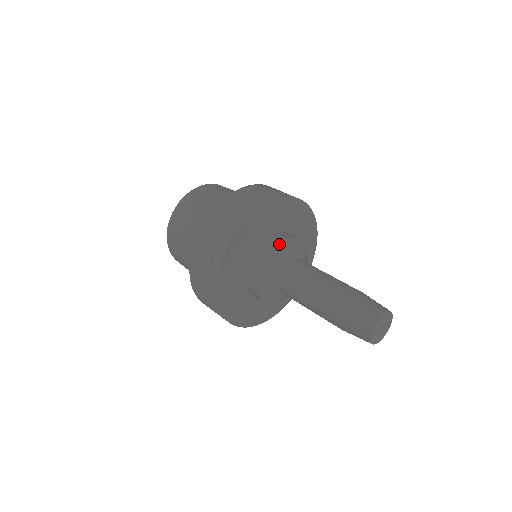
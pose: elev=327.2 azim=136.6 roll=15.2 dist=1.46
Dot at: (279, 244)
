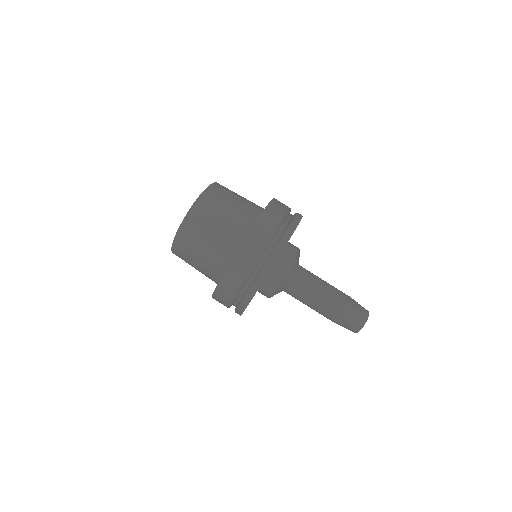
Dot at: (276, 288)
